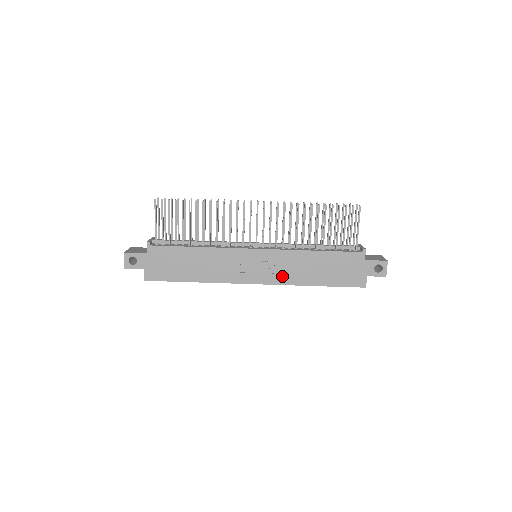
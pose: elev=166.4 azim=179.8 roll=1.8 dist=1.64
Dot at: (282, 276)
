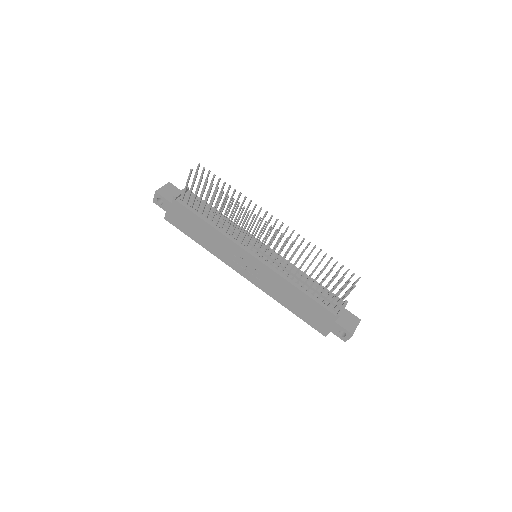
Dot at: (265, 286)
